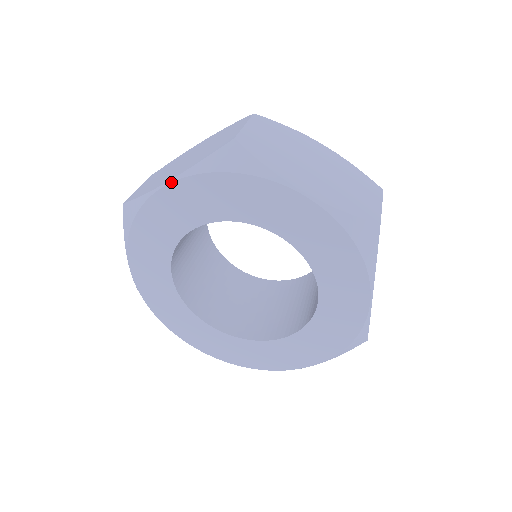
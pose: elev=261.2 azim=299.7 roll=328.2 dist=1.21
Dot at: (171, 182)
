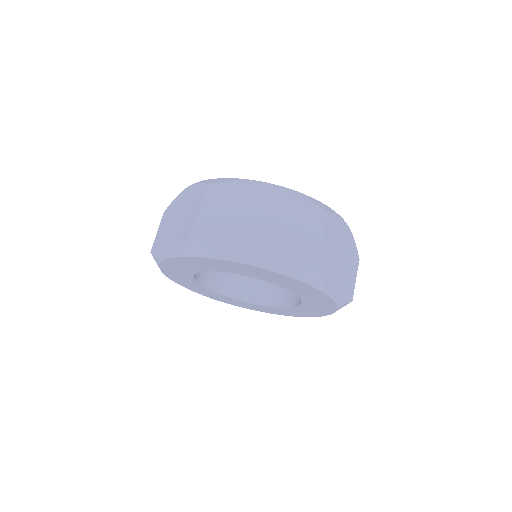
Dot at: (168, 259)
